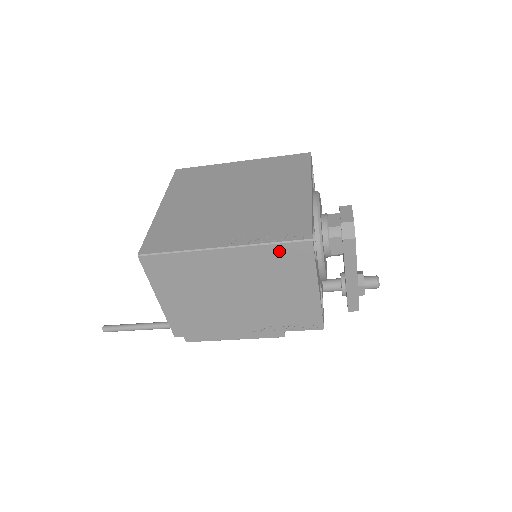
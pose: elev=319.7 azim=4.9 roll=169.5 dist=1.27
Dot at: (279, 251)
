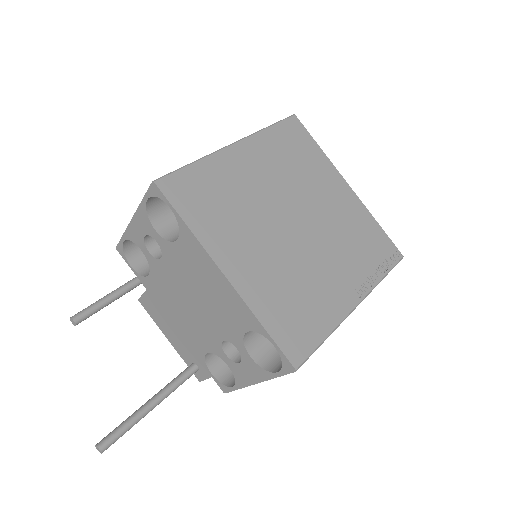
Dot at: occluded
